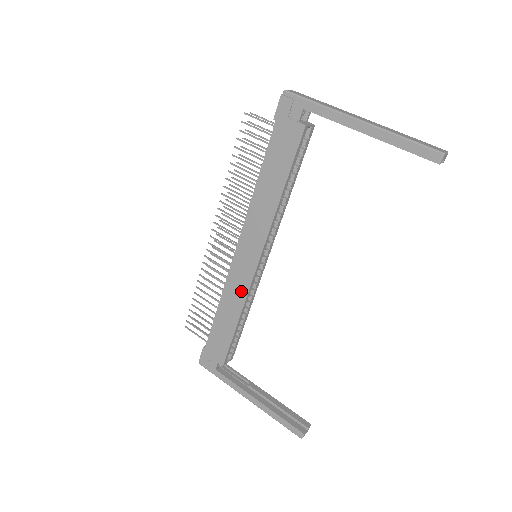
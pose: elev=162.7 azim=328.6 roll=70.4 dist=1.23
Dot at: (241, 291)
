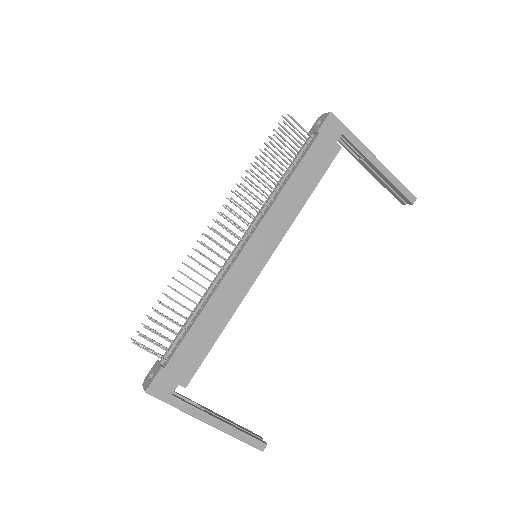
Dot at: (238, 292)
